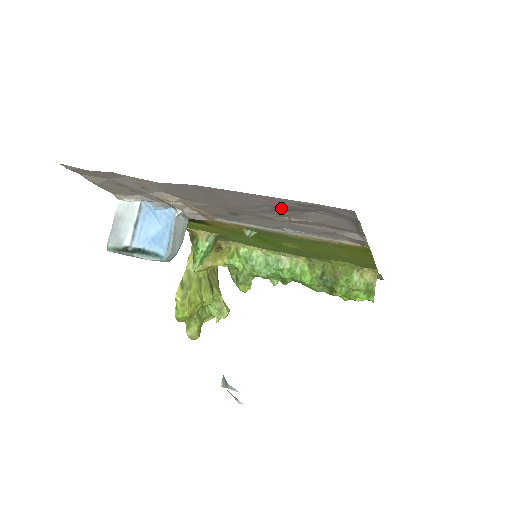
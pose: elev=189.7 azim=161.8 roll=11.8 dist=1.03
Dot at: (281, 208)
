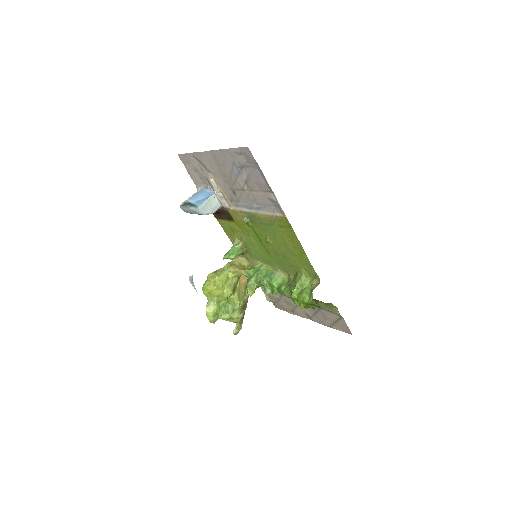
Dot at: (238, 166)
